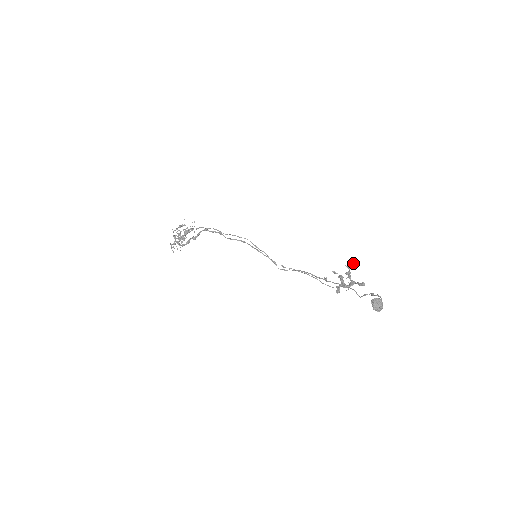
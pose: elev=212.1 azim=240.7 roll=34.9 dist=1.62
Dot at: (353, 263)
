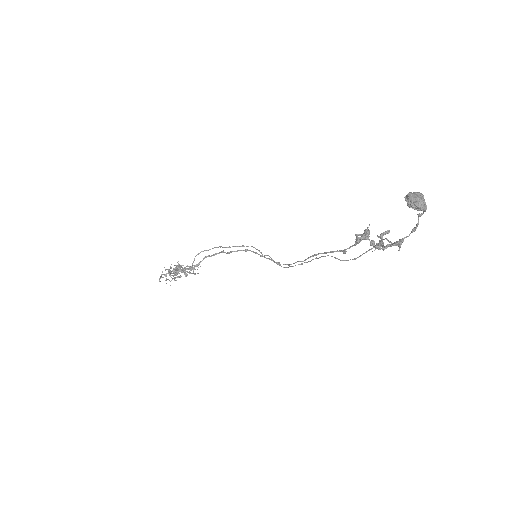
Dot at: (388, 230)
